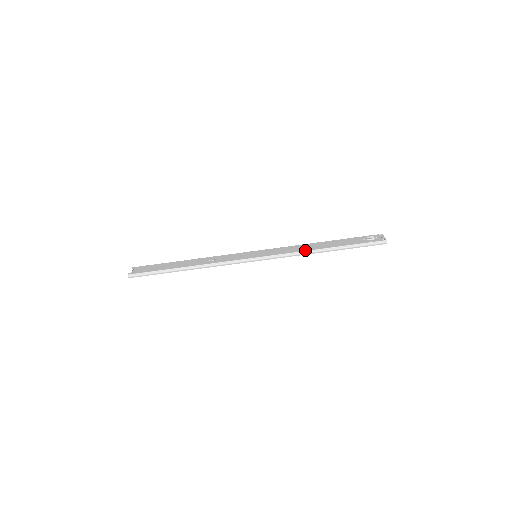
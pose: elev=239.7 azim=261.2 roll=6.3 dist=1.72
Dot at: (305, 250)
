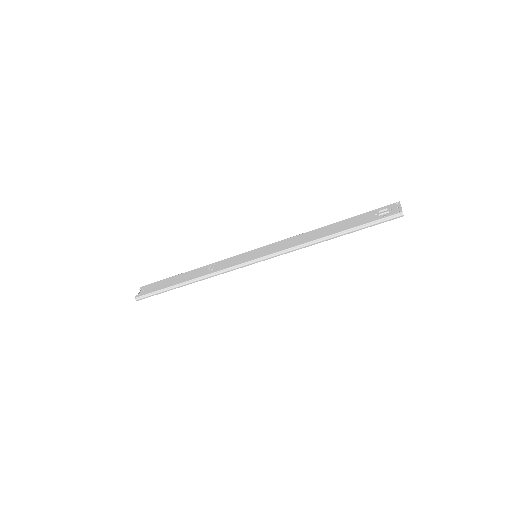
Dot at: (306, 242)
